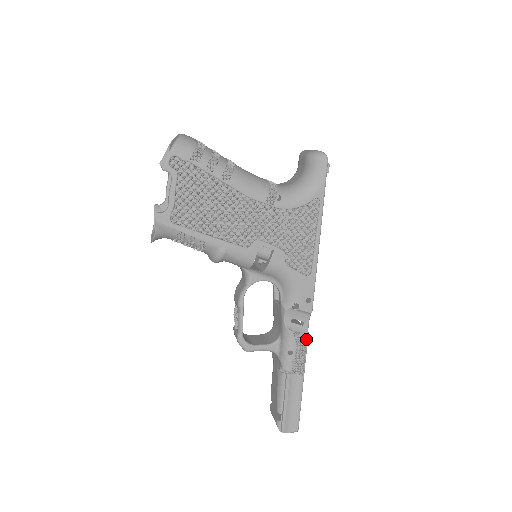
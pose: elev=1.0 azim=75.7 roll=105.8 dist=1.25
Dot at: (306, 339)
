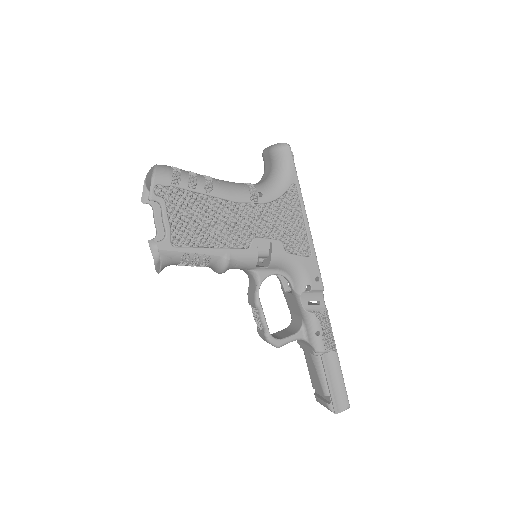
Dot at: (327, 316)
